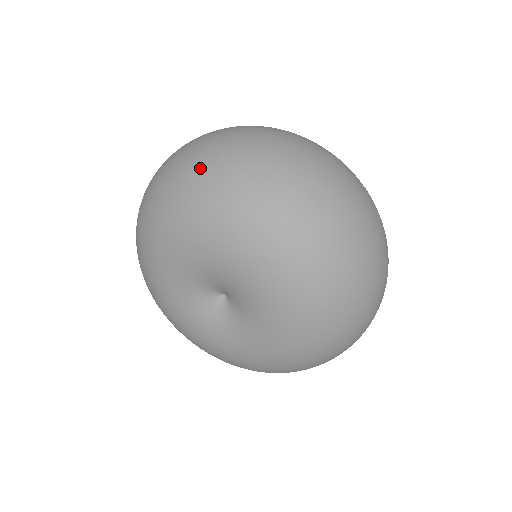
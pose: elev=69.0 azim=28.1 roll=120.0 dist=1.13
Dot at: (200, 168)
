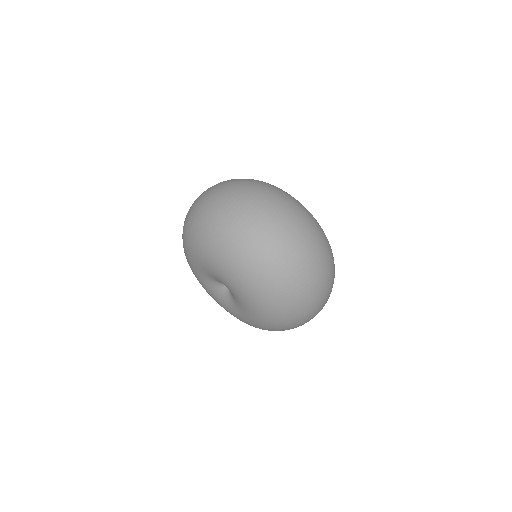
Dot at: (263, 261)
